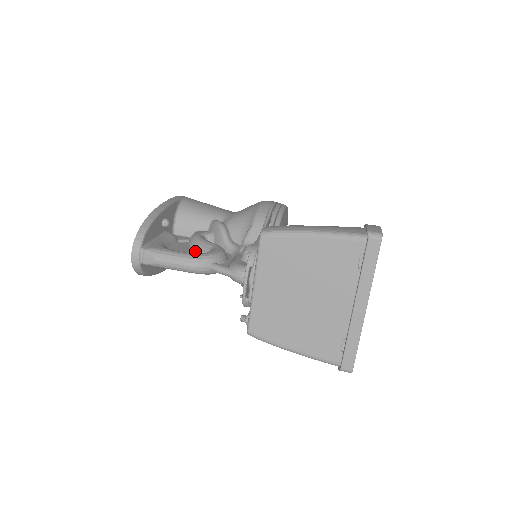
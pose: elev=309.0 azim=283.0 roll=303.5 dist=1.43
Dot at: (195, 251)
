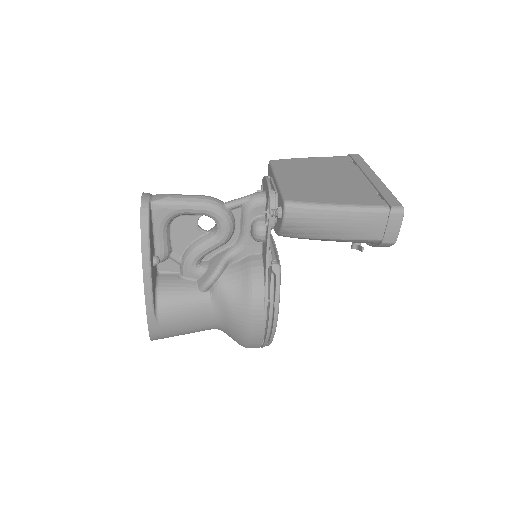
Dot at: (197, 233)
